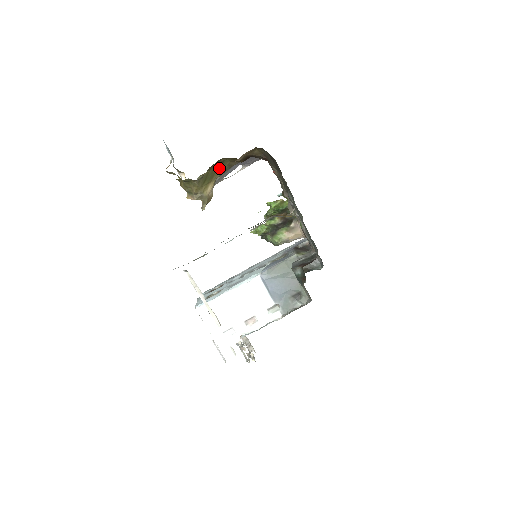
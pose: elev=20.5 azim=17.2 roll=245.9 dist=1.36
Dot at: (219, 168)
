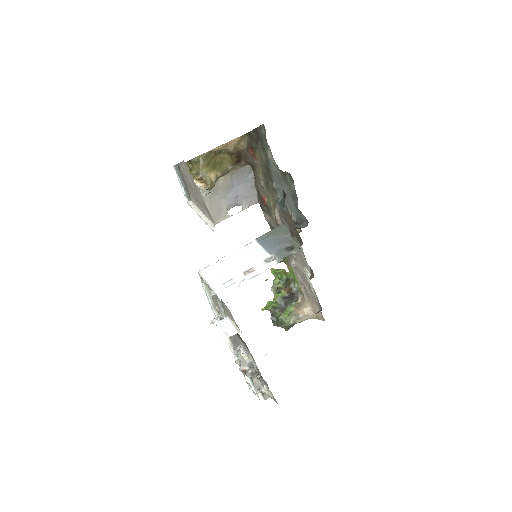
Dot at: (219, 166)
